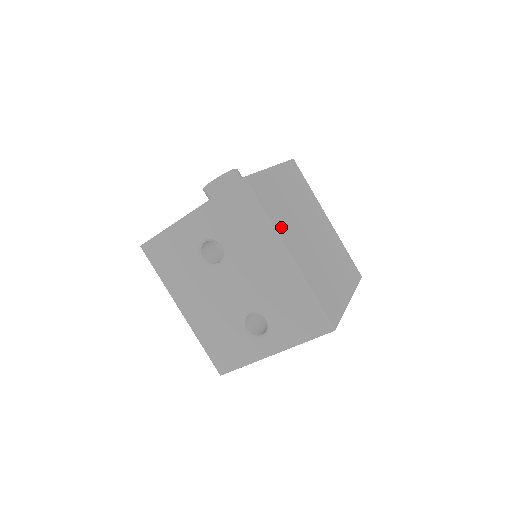
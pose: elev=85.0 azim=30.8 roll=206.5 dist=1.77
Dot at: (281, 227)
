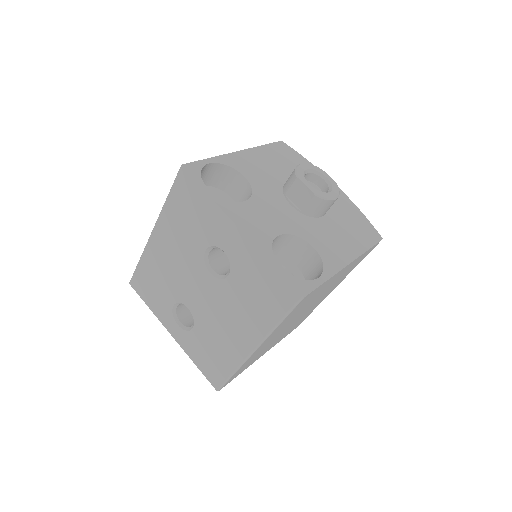
Dot at: (279, 328)
